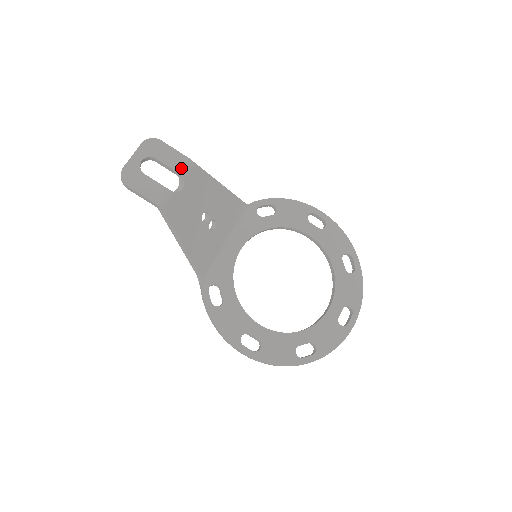
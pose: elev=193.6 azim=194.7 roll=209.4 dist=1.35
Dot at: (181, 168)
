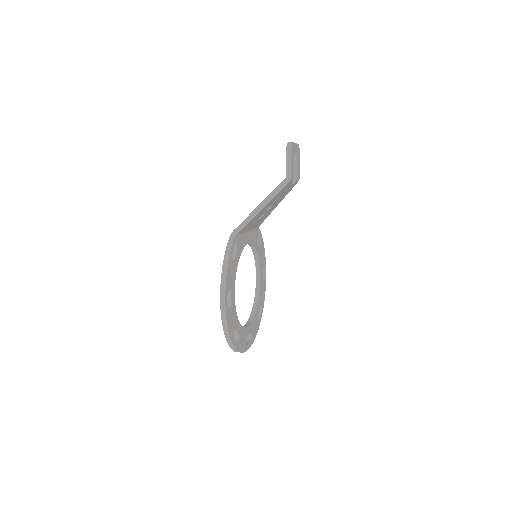
Dot at: (298, 176)
